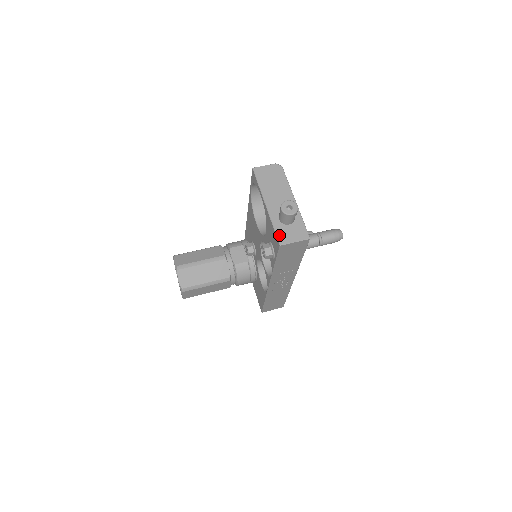
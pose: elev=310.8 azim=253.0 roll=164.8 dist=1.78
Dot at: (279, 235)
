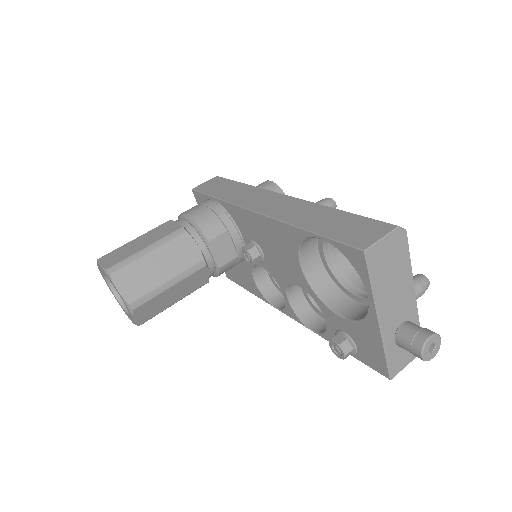
Dot at: (391, 365)
